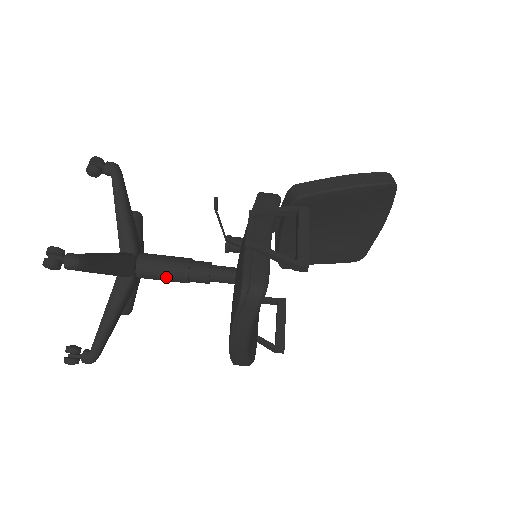
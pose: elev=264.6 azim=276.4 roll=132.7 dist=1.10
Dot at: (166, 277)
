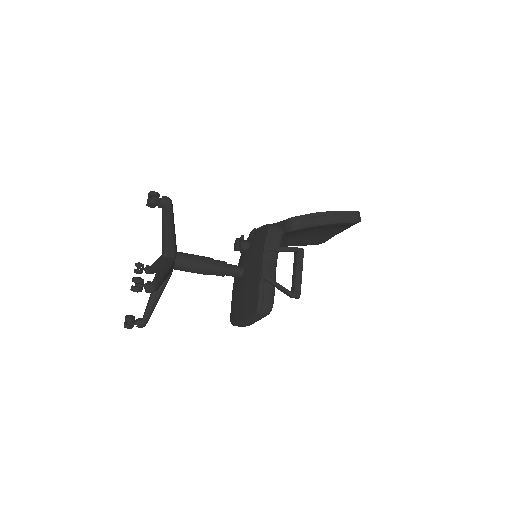
Dot at: (195, 272)
